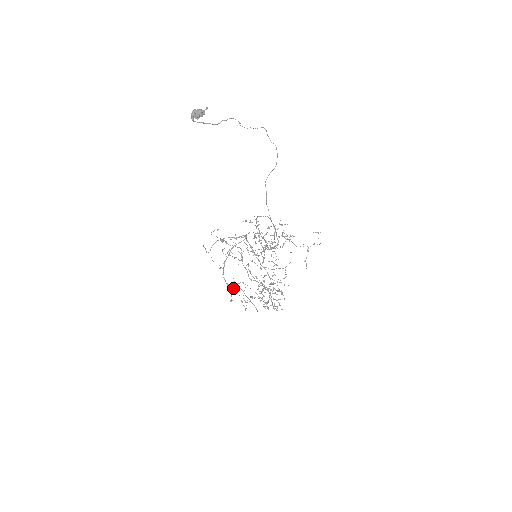
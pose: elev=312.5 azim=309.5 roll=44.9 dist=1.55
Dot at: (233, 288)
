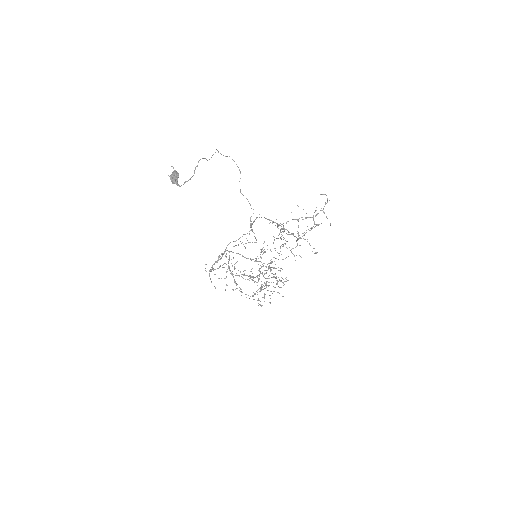
Dot at: occluded
